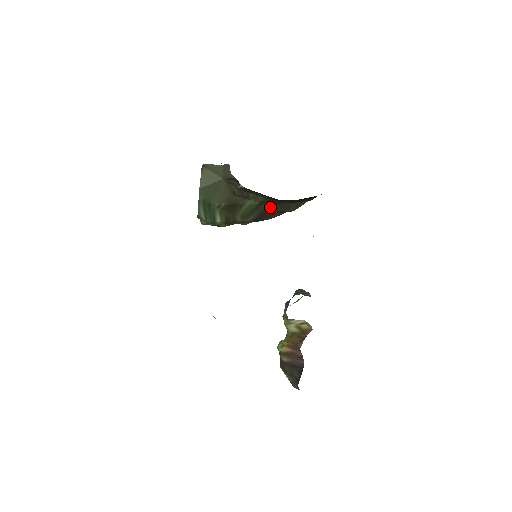
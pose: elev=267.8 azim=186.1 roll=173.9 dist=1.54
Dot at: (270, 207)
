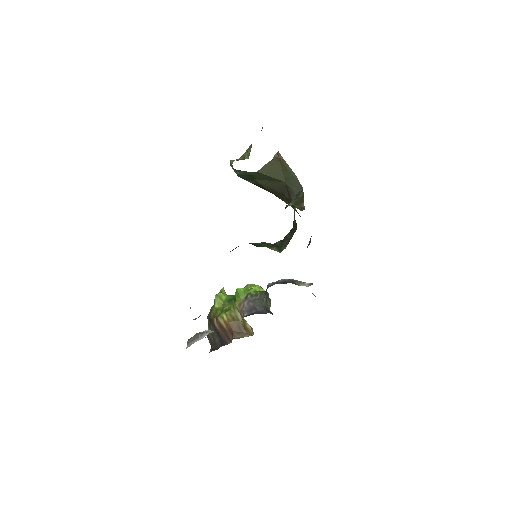
Dot at: occluded
